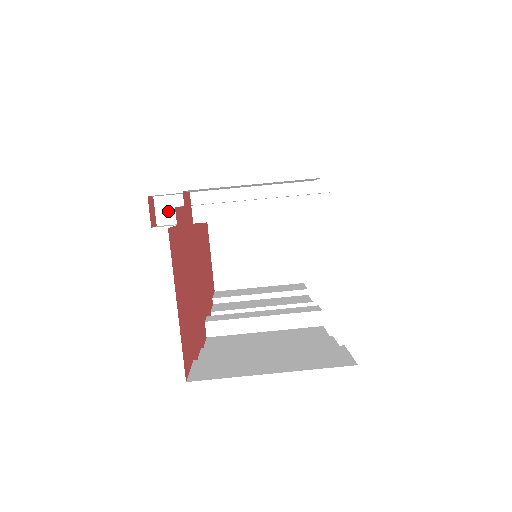
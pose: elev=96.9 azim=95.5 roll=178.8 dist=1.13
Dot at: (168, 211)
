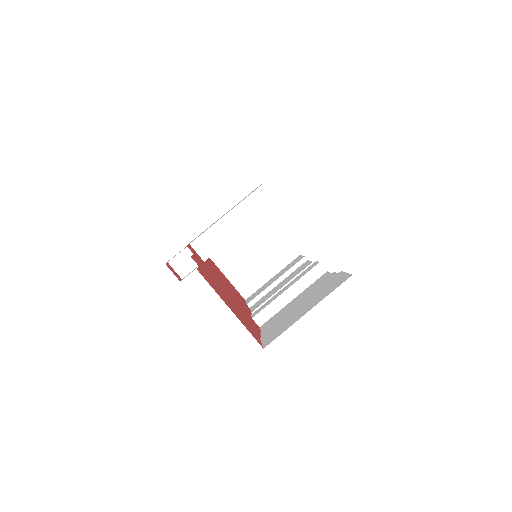
Dot at: (183, 265)
